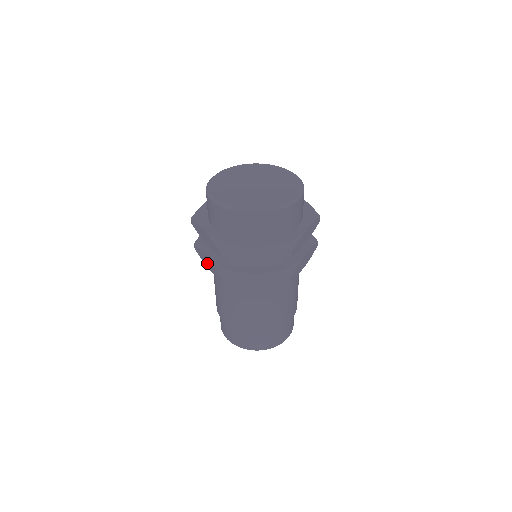
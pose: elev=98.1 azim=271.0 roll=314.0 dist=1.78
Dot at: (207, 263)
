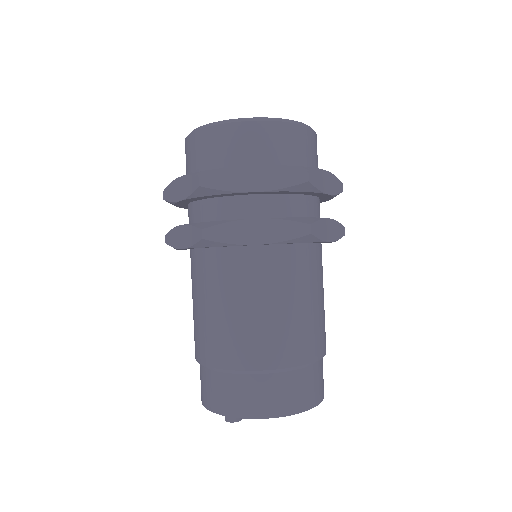
Dot at: (181, 239)
